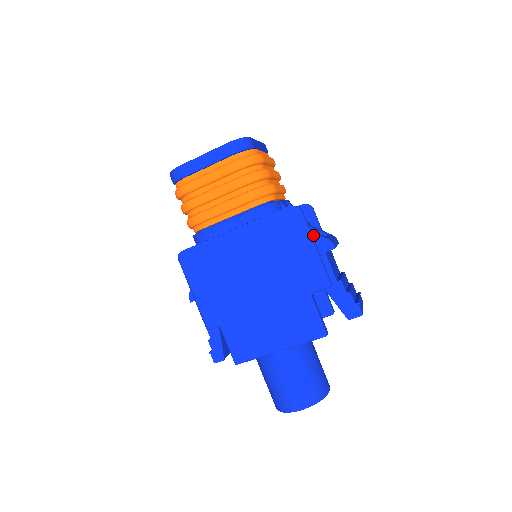
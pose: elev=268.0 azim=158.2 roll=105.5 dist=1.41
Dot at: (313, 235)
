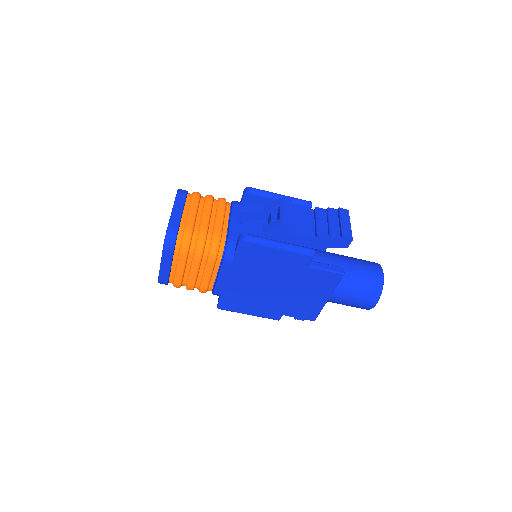
Dot at: (271, 232)
